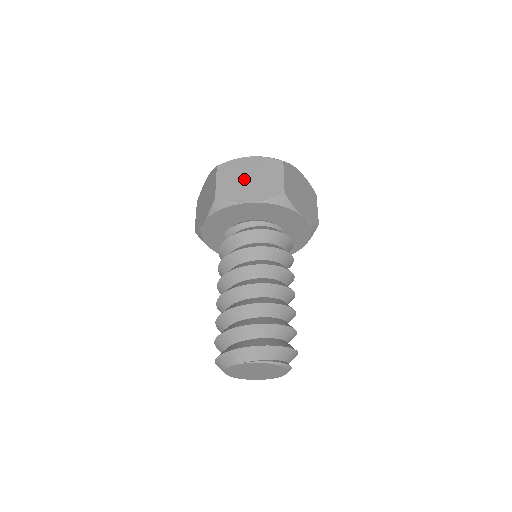
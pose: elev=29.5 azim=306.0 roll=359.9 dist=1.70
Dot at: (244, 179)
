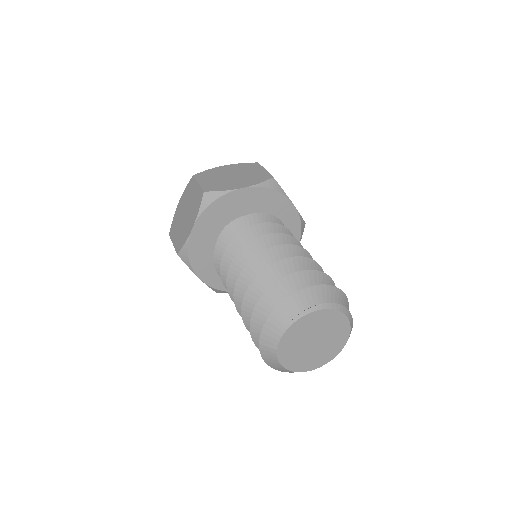
Dot at: (183, 219)
